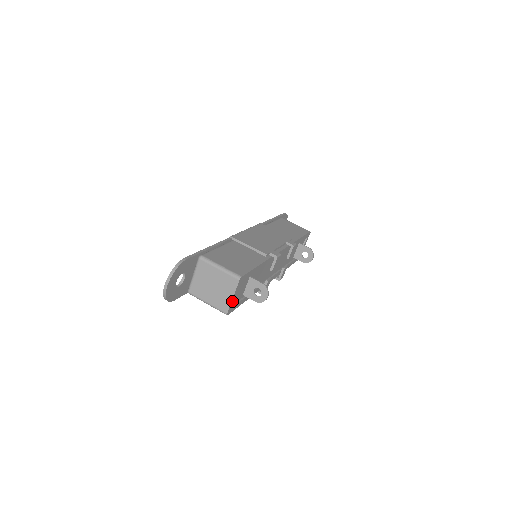
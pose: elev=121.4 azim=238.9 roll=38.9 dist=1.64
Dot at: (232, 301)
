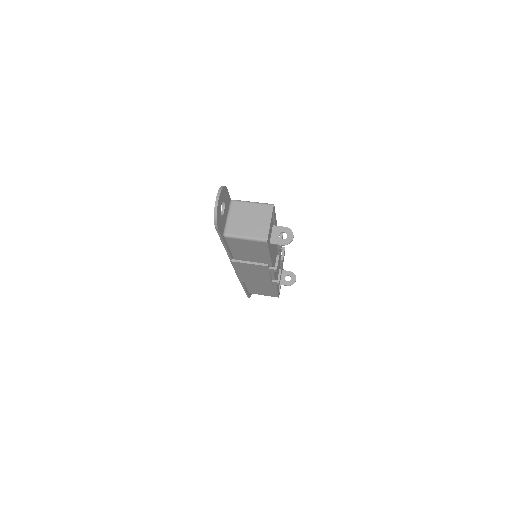
Dot at: (269, 228)
